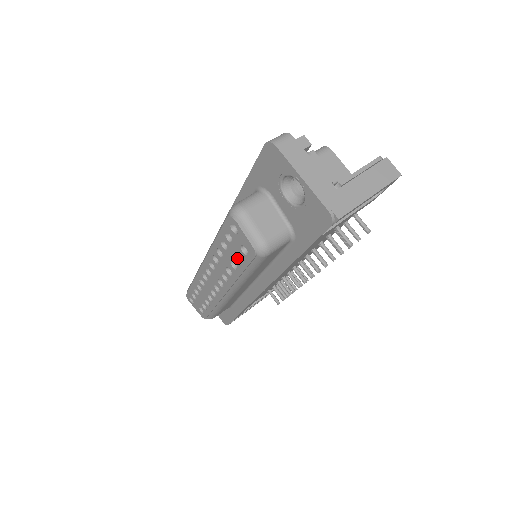
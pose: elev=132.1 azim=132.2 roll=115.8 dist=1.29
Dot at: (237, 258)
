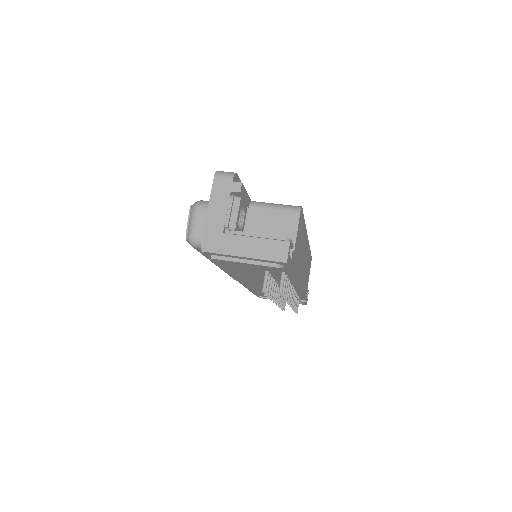
Dot at: occluded
